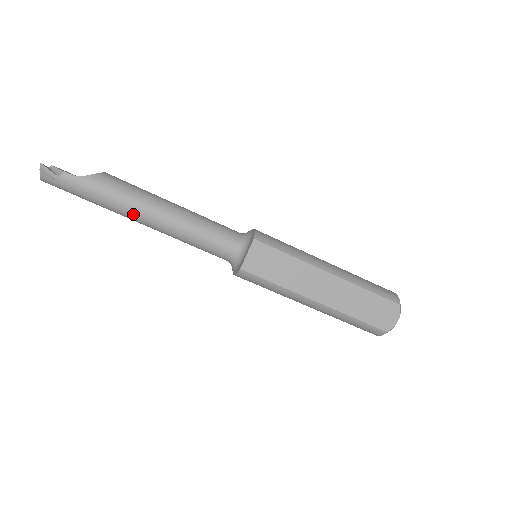
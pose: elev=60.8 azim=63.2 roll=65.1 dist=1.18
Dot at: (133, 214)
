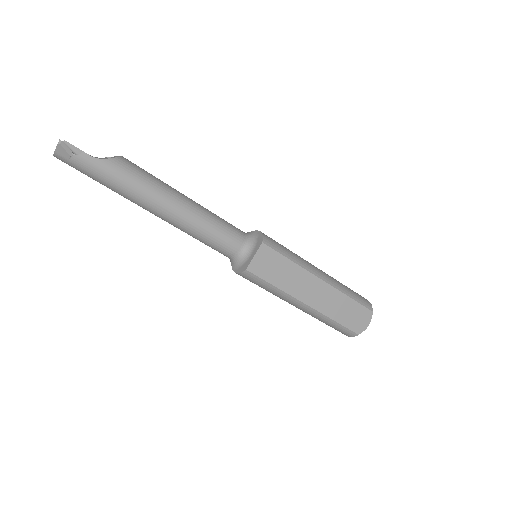
Dot at: (148, 204)
